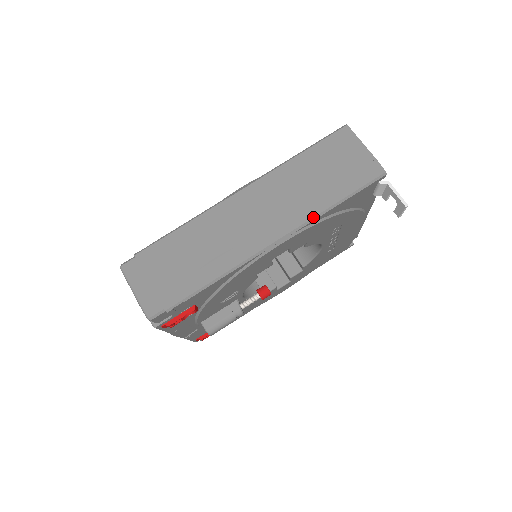
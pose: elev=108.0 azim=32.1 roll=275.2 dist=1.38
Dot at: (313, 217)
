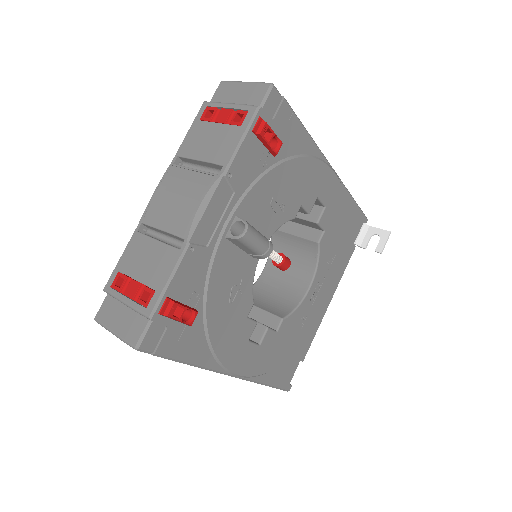
Dot at: occluded
